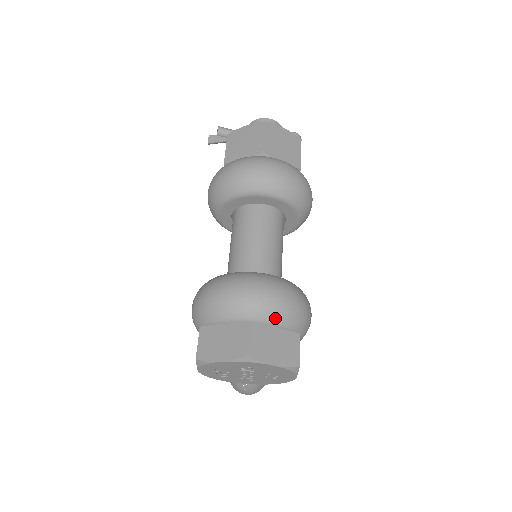
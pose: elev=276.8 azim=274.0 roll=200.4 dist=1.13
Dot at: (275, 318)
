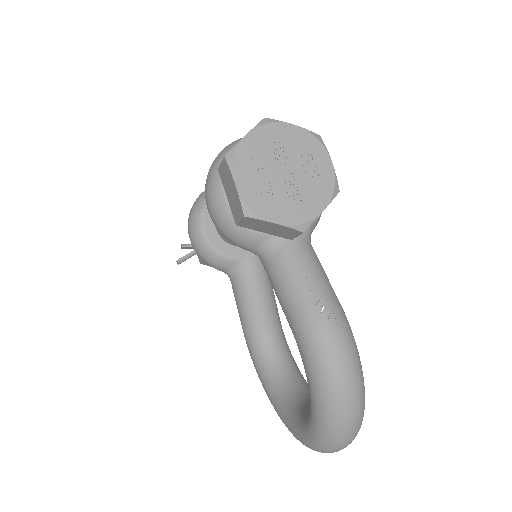
Dot at: occluded
